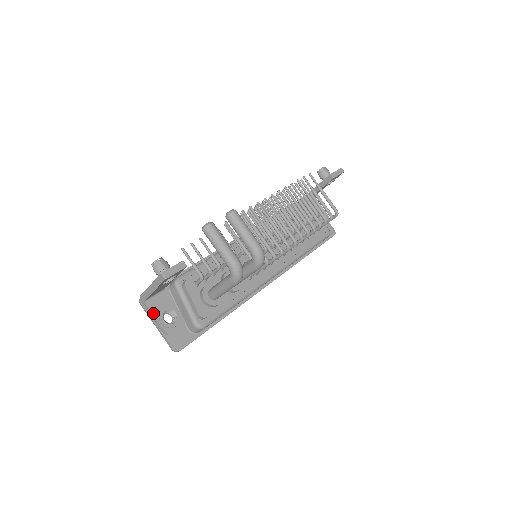
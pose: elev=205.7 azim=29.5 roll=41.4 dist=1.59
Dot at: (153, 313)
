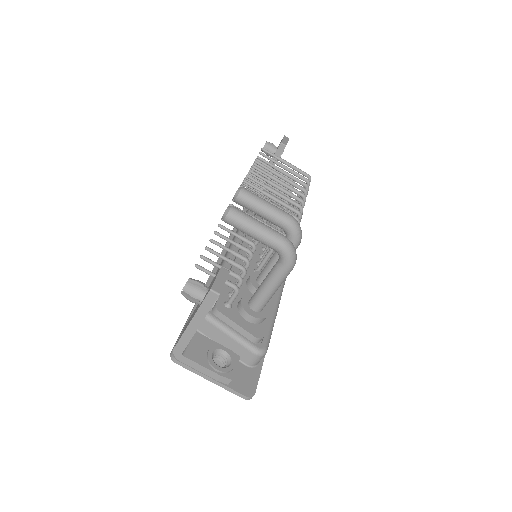
Dot at: (200, 364)
